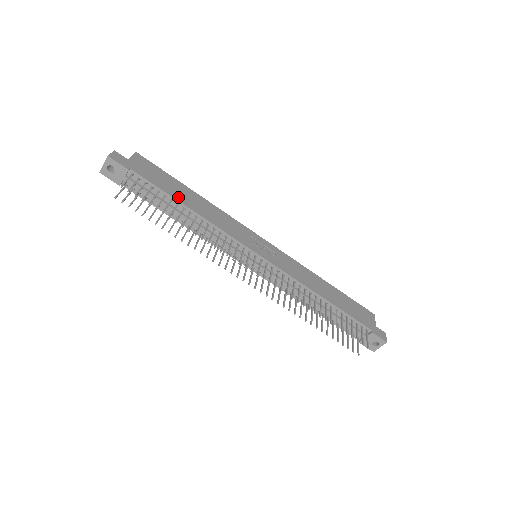
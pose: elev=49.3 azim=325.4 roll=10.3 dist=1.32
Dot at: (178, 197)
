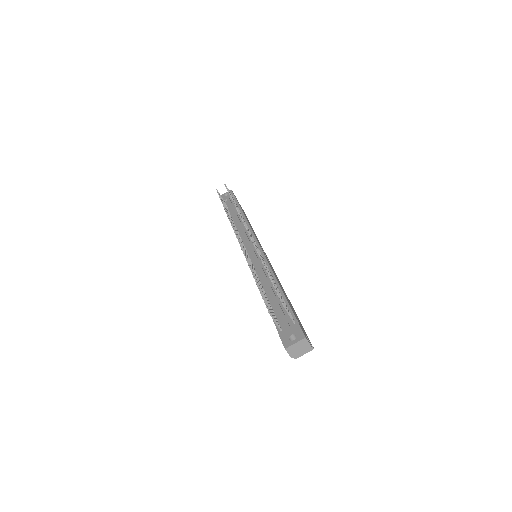
Dot at: (244, 214)
